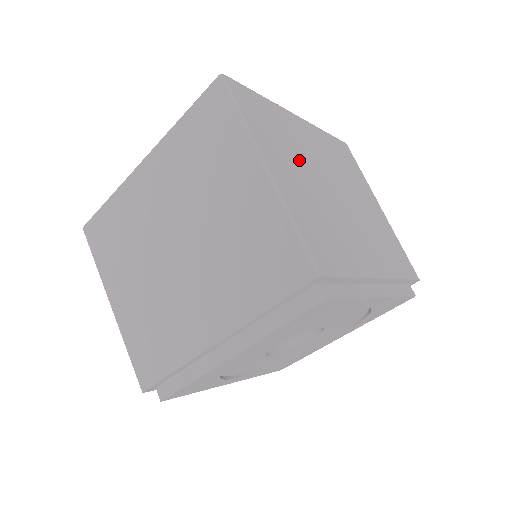
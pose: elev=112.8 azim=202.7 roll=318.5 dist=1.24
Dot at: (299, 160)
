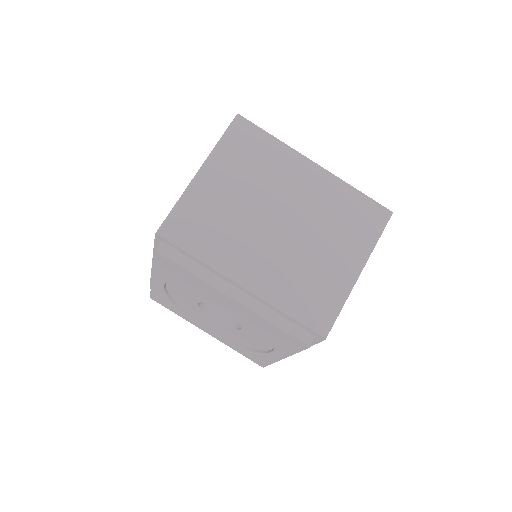
Dot at: occluded
